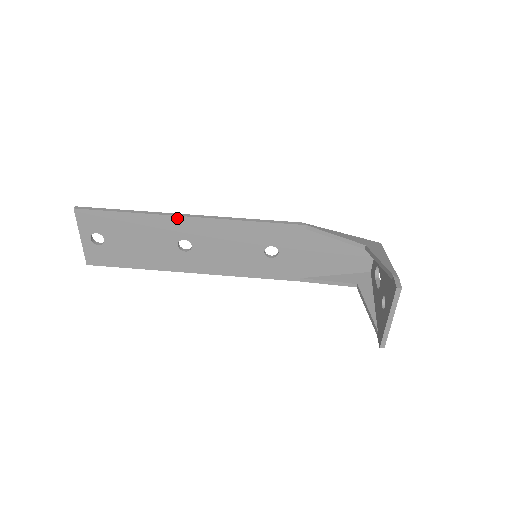
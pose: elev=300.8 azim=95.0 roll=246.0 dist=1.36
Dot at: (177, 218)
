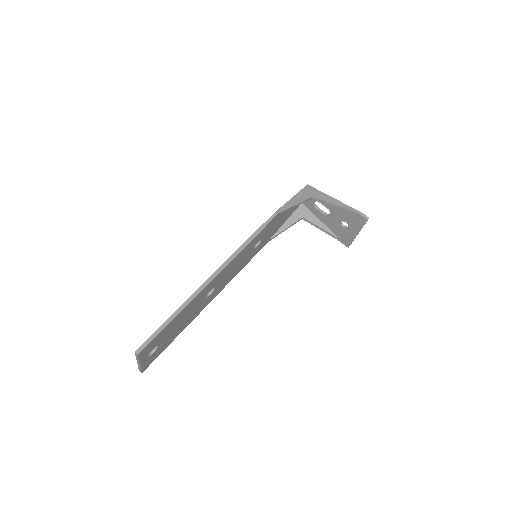
Dot at: (209, 284)
